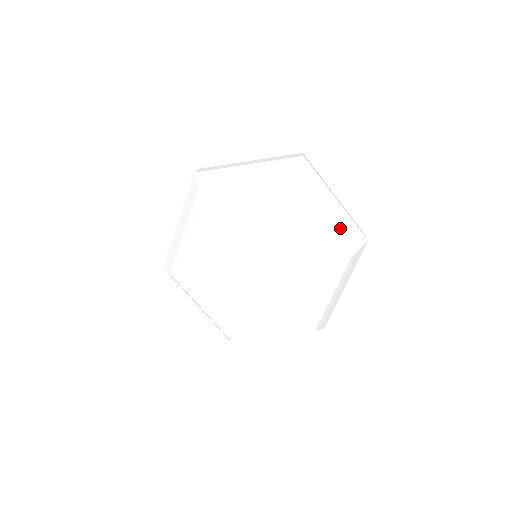
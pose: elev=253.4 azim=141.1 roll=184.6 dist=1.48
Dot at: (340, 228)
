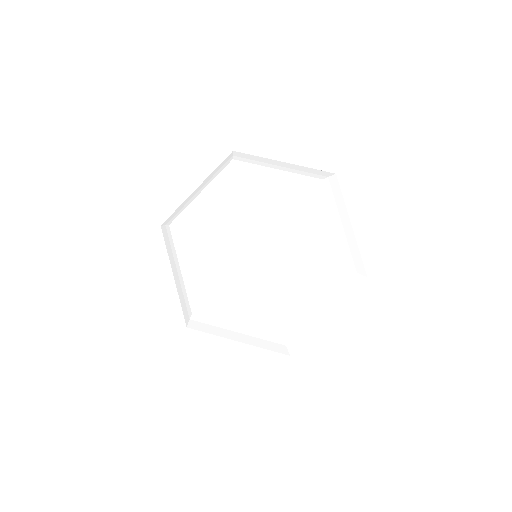
Dot at: (297, 171)
